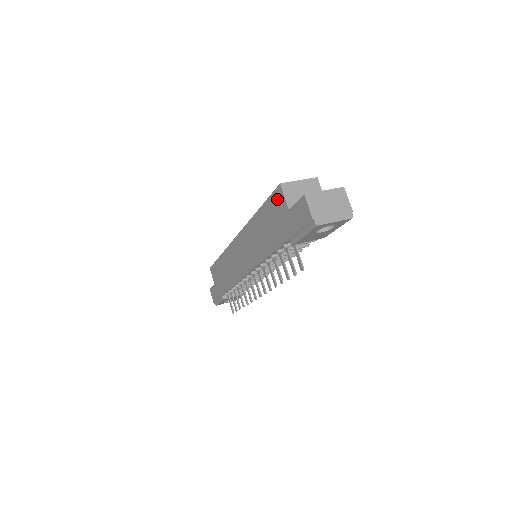
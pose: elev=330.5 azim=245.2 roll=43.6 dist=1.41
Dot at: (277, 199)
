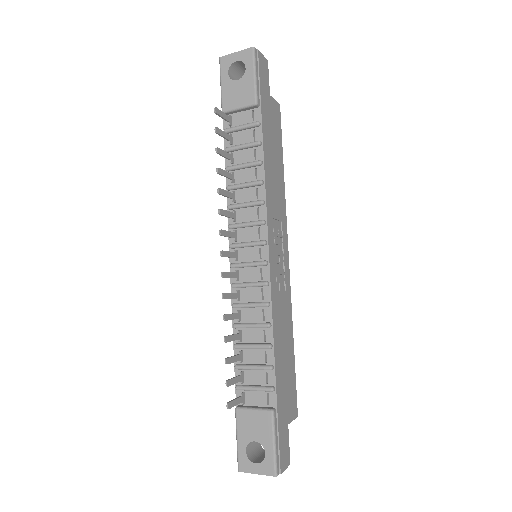
Dot at: occluded
